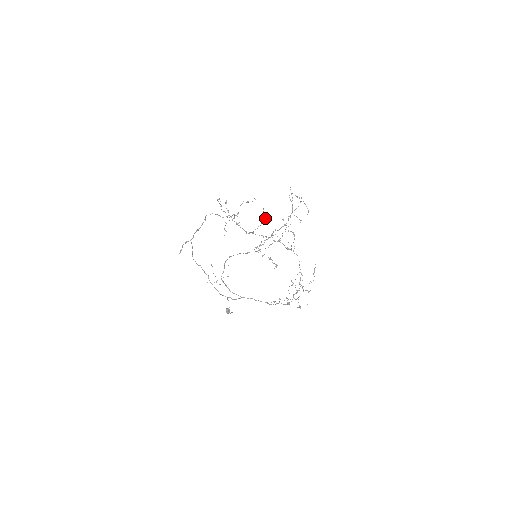
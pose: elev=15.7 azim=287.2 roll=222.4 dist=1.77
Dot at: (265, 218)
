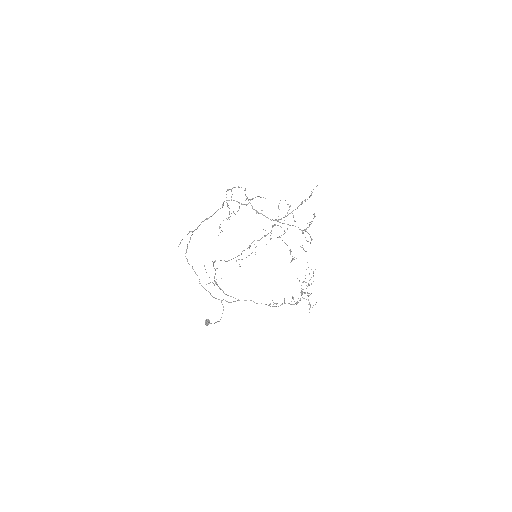
Dot at: occluded
